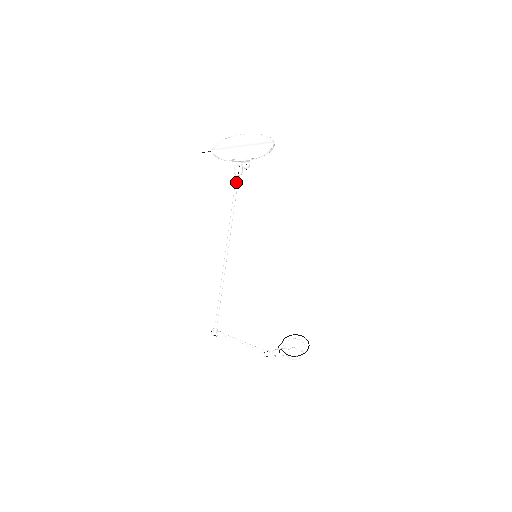
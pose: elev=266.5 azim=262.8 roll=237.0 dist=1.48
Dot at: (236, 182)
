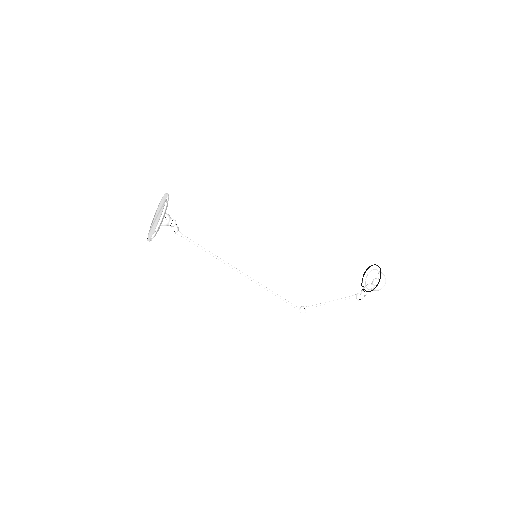
Dot at: (181, 236)
